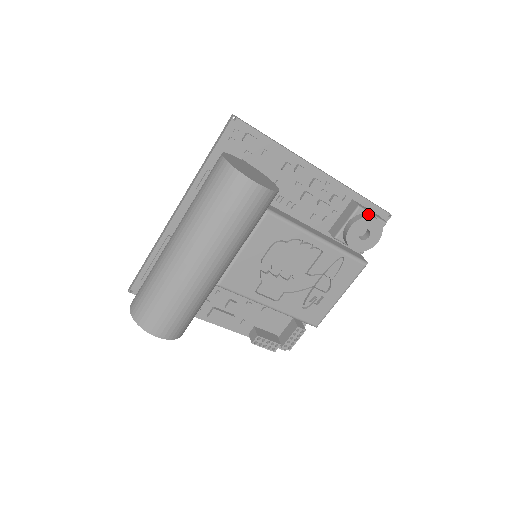
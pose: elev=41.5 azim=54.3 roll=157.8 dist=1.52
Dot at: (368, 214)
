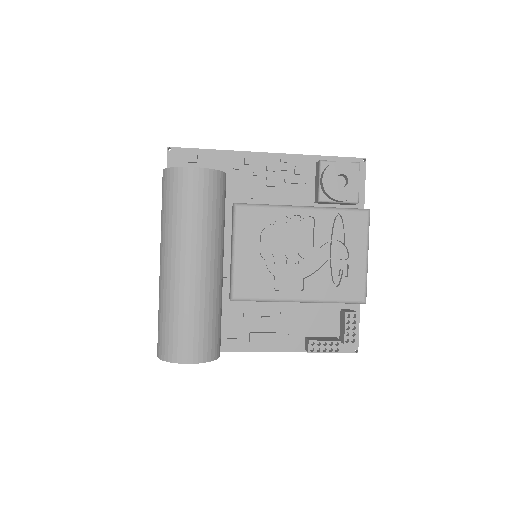
Dot at: occluded
